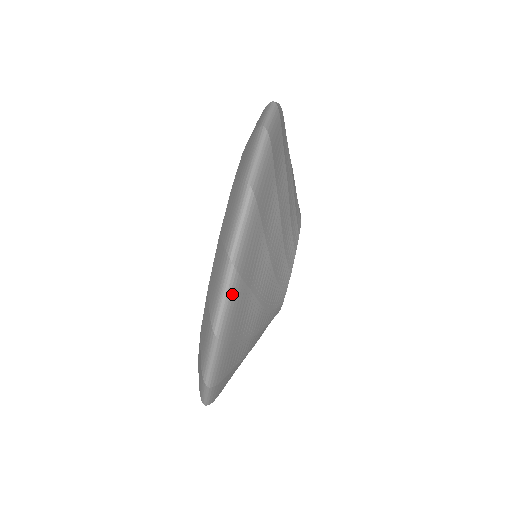
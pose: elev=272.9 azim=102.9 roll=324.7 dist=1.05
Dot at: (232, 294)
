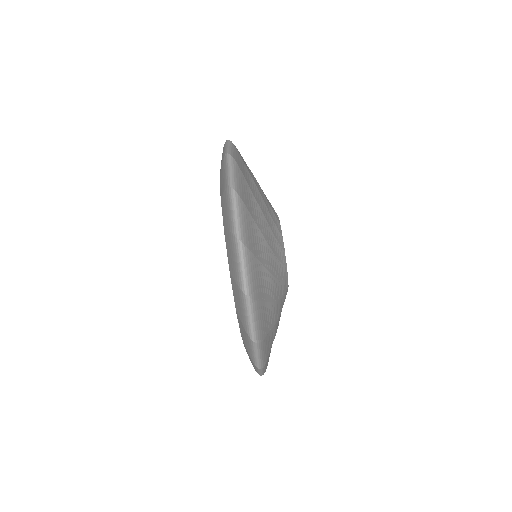
Dot at: (247, 263)
